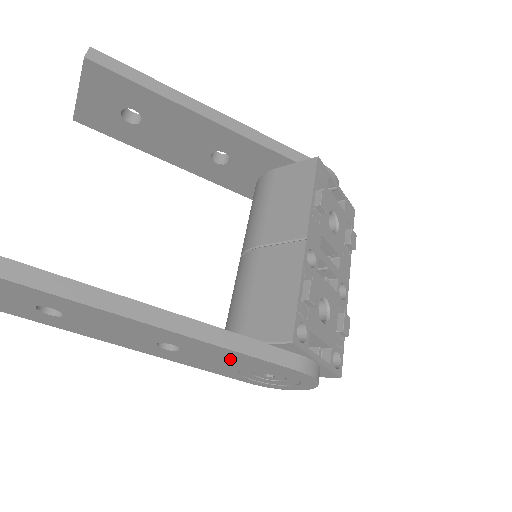
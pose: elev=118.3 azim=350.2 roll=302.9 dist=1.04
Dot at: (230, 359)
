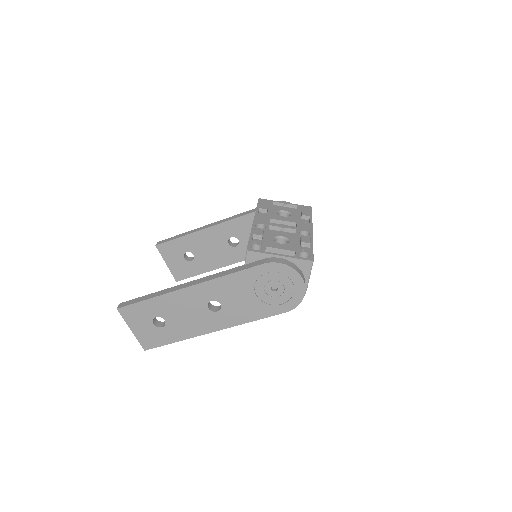
Dot at: (239, 288)
